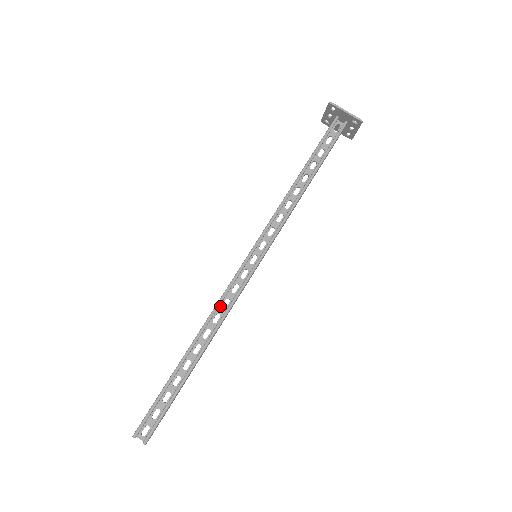
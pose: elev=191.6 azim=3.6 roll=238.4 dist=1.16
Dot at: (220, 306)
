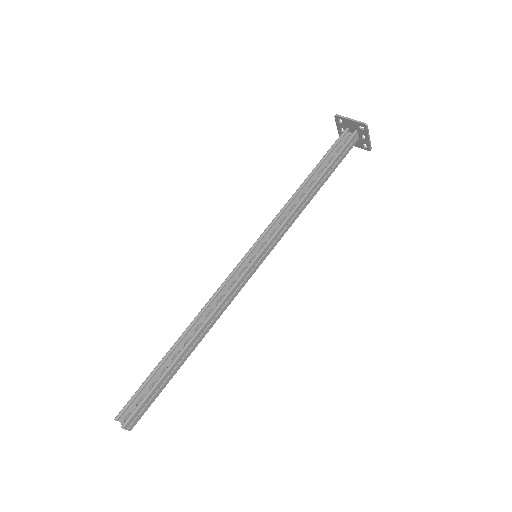
Dot at: (215, 302)
